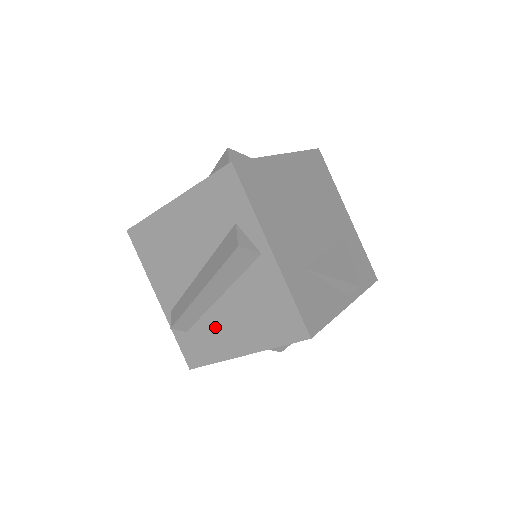
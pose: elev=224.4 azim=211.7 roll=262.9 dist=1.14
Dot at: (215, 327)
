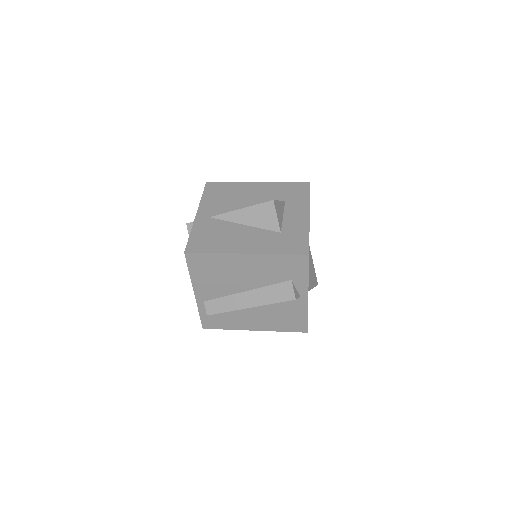
Dot at: (240, 316)
